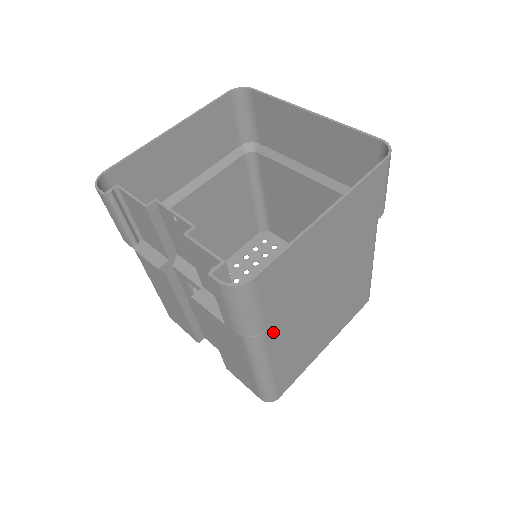
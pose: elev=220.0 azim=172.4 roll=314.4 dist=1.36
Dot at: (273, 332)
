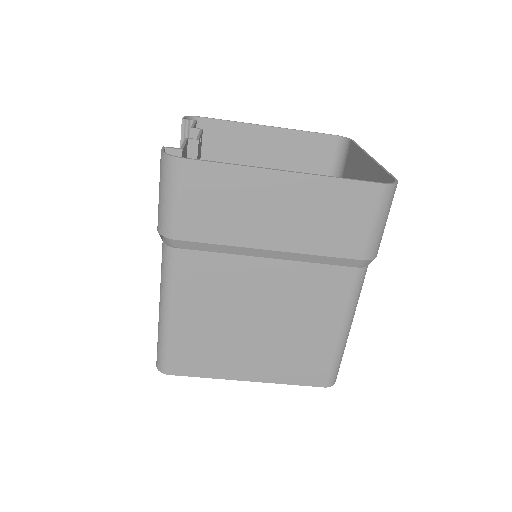
Dot at: (188, 263)
